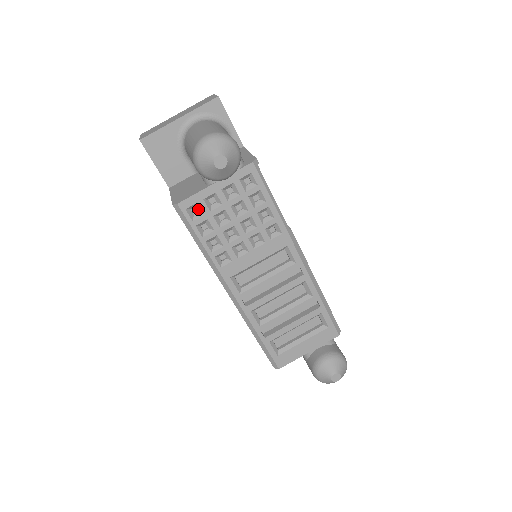
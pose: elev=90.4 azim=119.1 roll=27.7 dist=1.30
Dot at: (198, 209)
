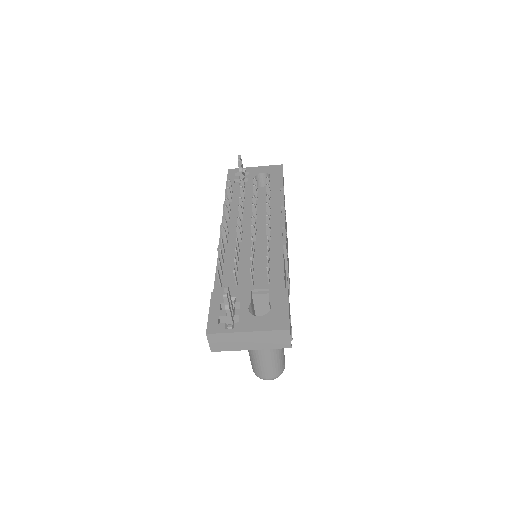
Dot at: occluded
